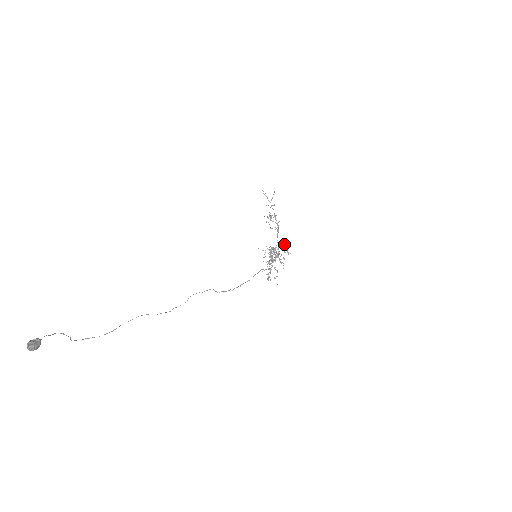
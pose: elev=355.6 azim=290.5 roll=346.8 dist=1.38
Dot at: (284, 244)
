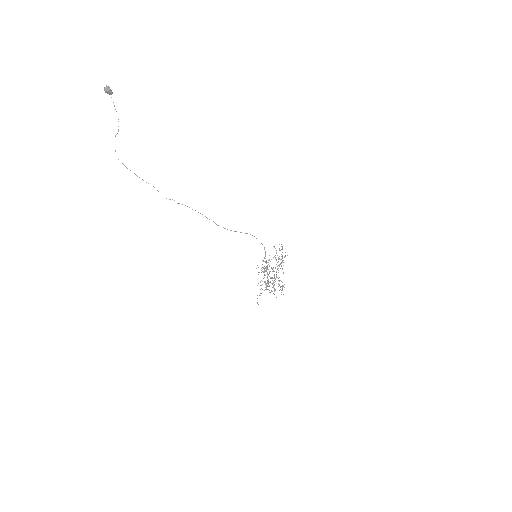
Dot at: occluded
